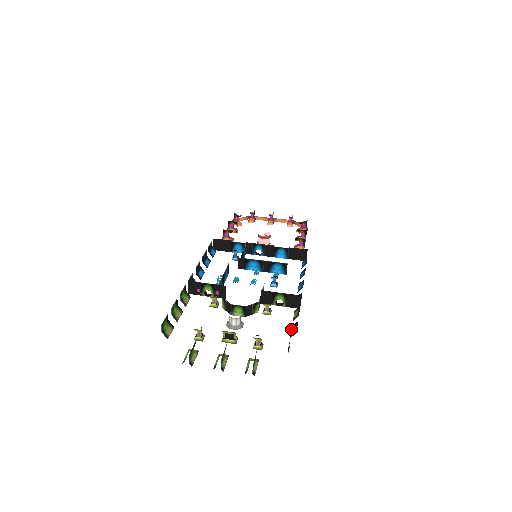
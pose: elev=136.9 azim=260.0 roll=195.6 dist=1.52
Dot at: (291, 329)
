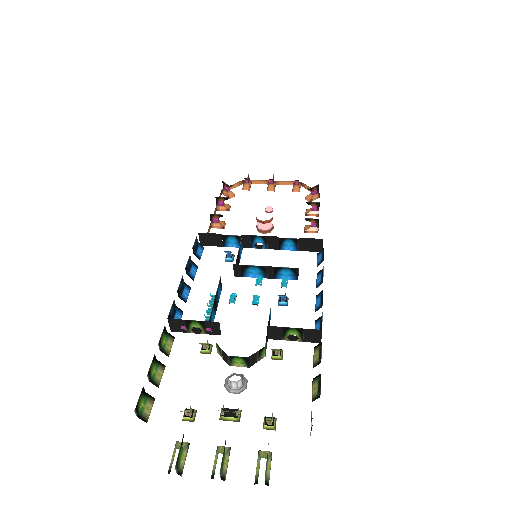
Dot at: (312, 384)
